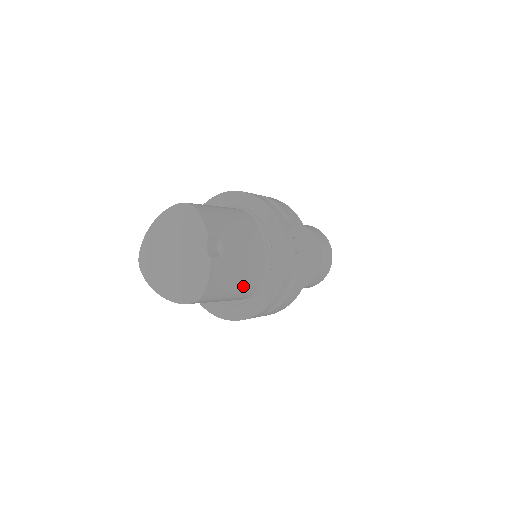
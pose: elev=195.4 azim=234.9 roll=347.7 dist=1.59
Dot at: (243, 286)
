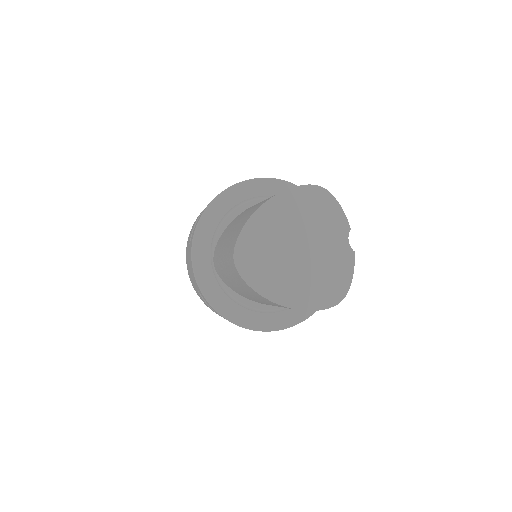
Dot at: occluded
